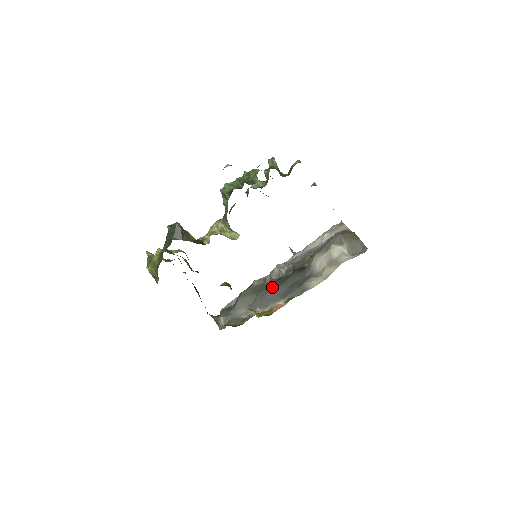
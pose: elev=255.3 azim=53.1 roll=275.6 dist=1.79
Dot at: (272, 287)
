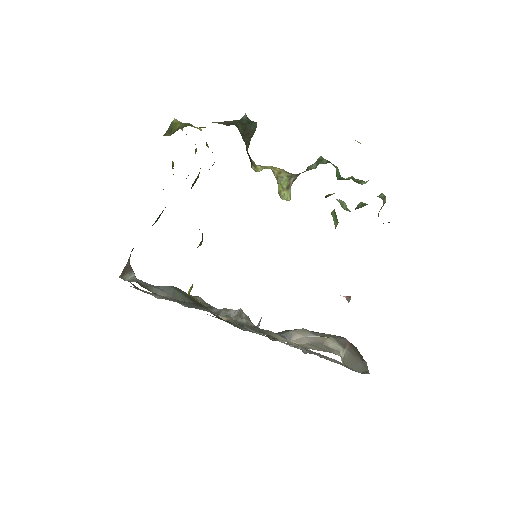
Dot at: occluded
